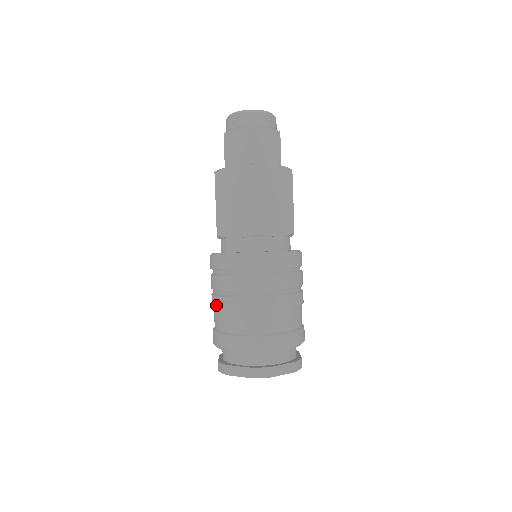
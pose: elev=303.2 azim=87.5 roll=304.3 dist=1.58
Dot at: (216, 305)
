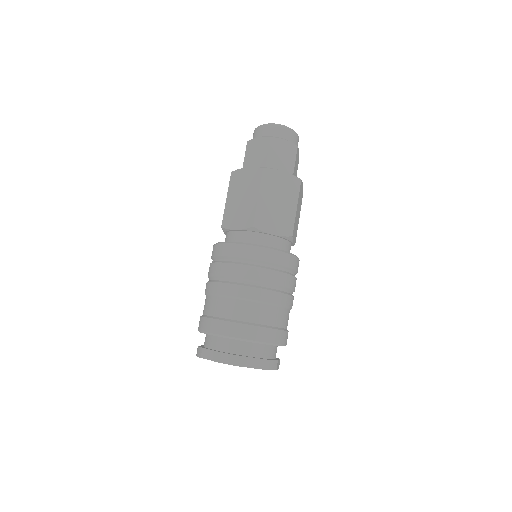
Dot at: (206, 290)
